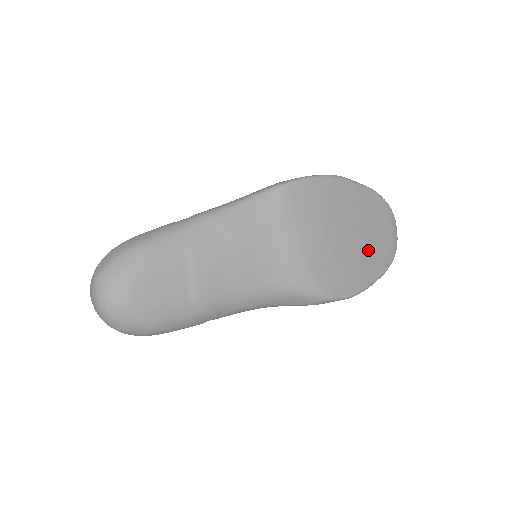
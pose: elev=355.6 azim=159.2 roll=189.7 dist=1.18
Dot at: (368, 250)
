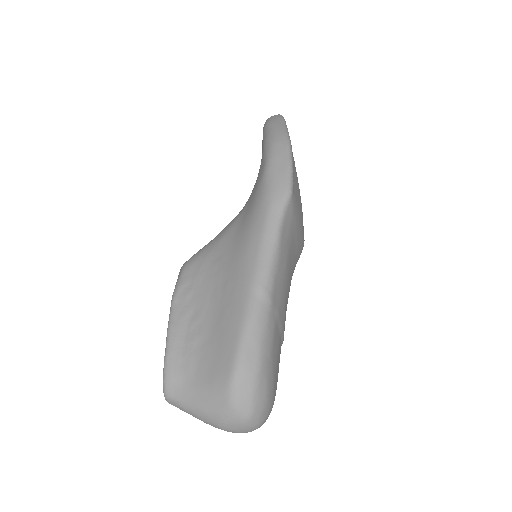
Dot at: occluded
